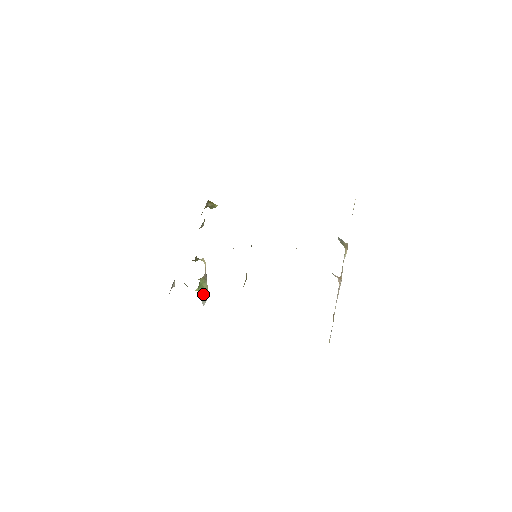
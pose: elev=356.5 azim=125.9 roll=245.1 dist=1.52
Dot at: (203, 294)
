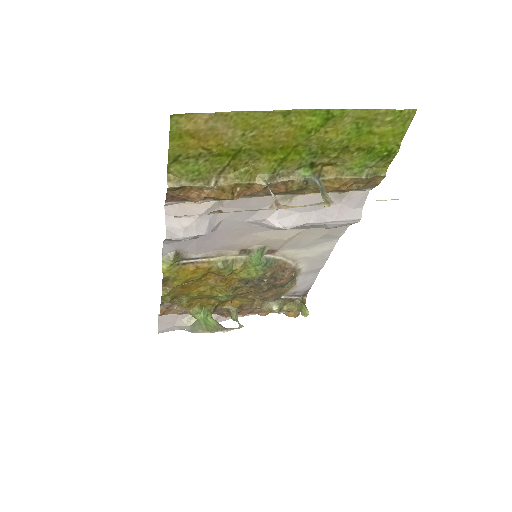
Dot at: (199, 327)
